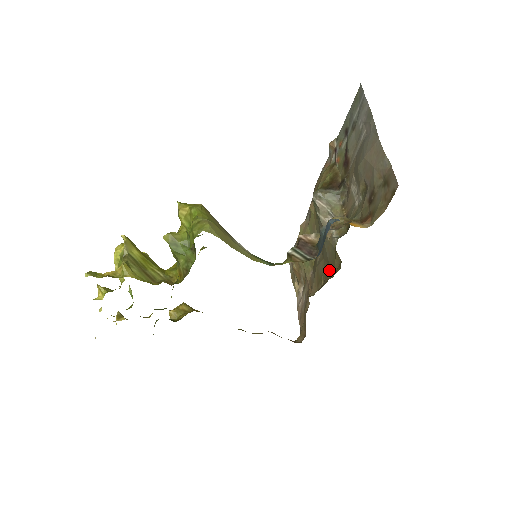
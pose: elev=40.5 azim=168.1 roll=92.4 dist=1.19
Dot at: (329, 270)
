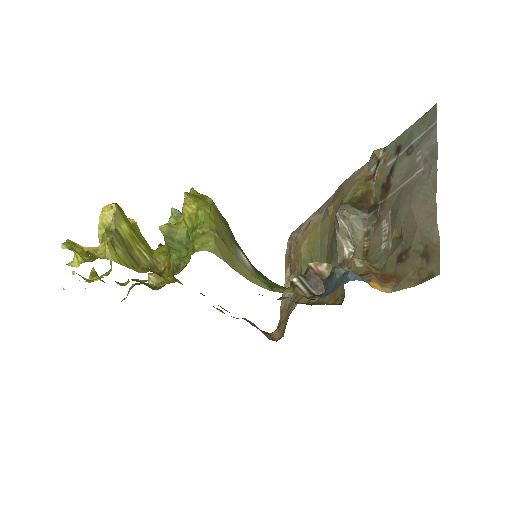
Dot at: occluded
